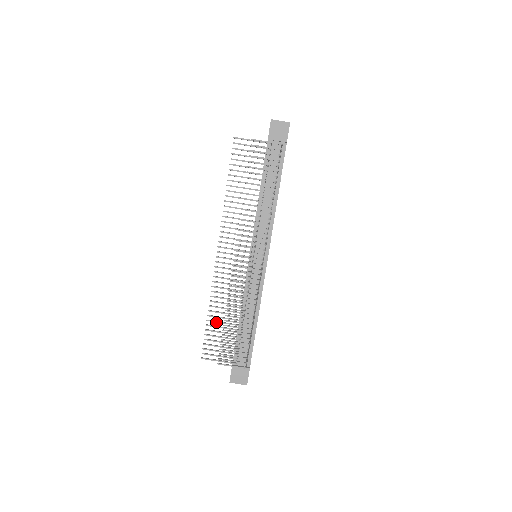
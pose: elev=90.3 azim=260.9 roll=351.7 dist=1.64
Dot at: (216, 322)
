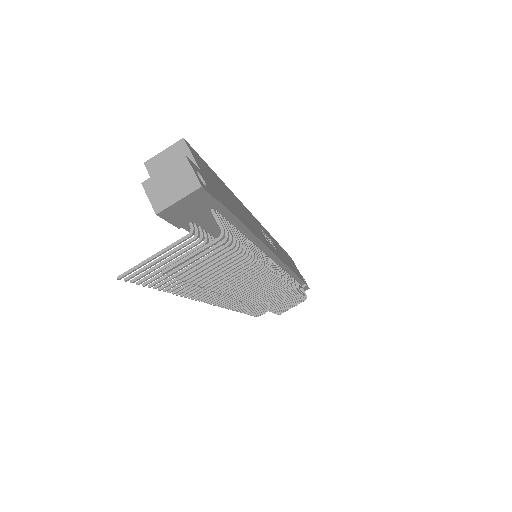
Dot at: (255, 308)
